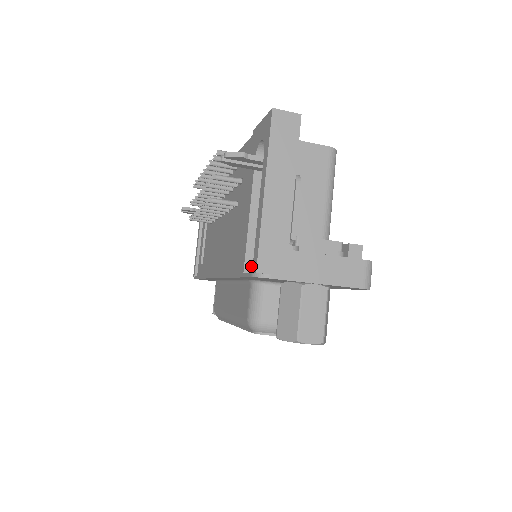
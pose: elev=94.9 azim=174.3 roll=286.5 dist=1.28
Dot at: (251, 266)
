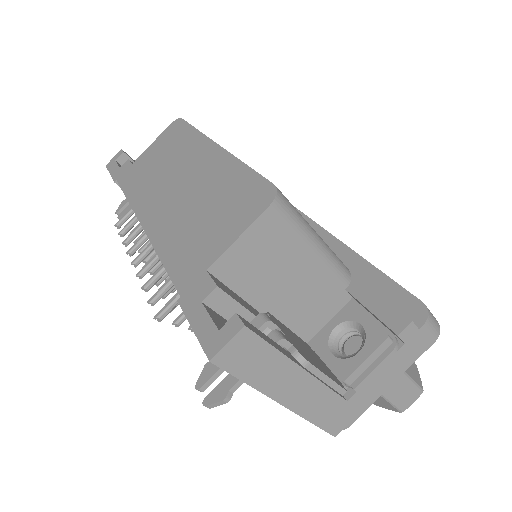
Dot at: occluded
